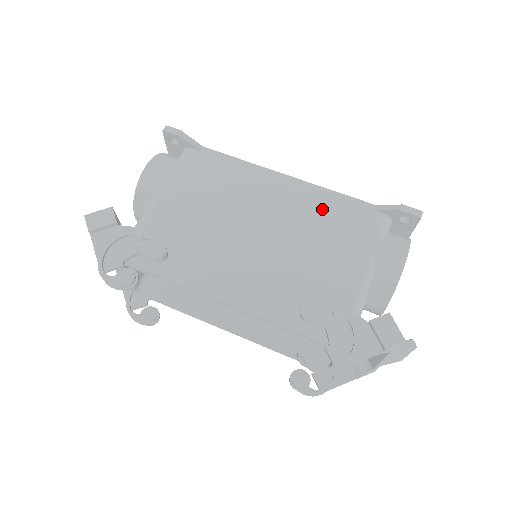
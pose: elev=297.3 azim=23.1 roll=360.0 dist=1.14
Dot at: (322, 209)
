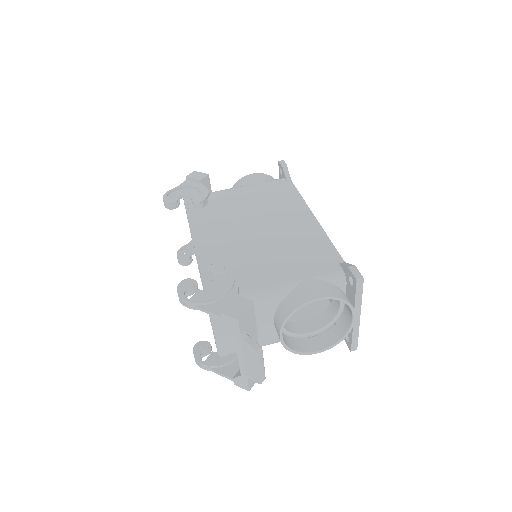
Dot at: (308, 242)
